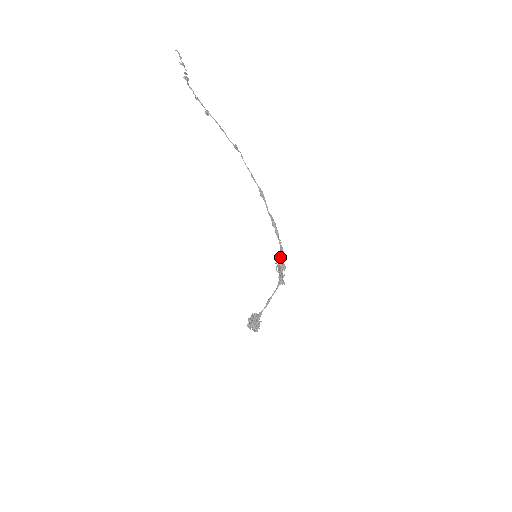
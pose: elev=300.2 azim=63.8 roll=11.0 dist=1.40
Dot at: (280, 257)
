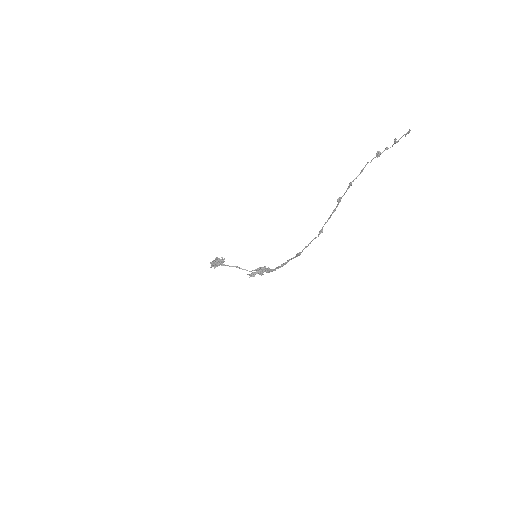
Dot at: (265, 271)
